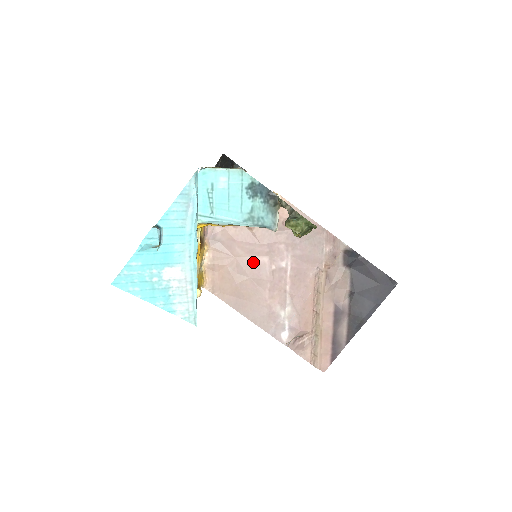
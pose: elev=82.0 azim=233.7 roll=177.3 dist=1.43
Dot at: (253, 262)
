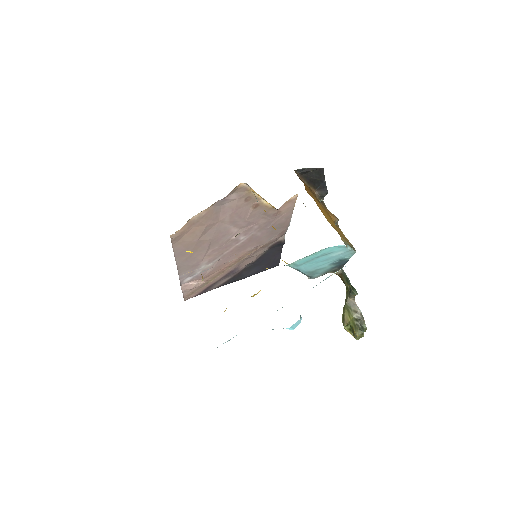
Dot at: (226, 229)
